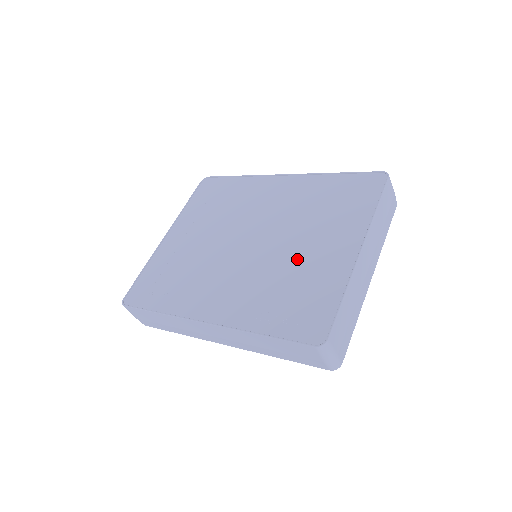
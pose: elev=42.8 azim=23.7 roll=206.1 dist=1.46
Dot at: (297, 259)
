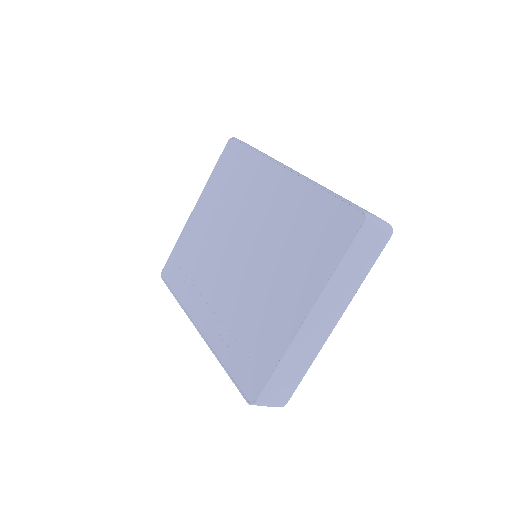
Dot at: (263, 298)
